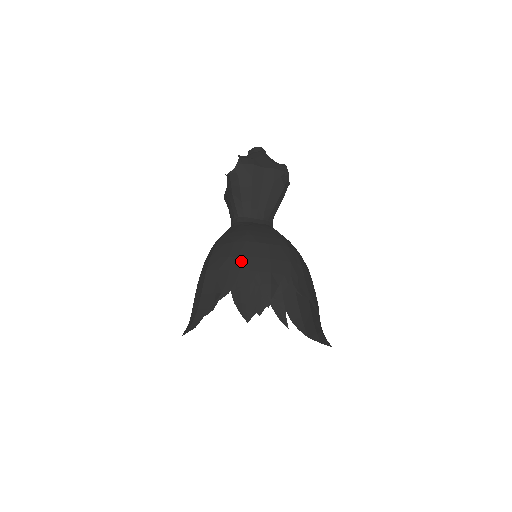
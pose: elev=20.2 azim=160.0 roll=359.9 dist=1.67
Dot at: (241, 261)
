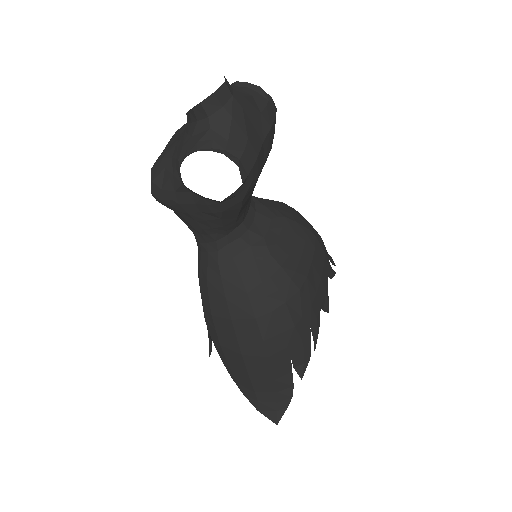
Dot at: (308, 318)
